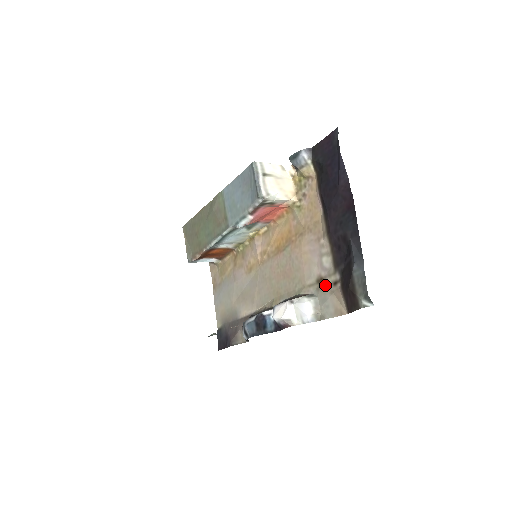
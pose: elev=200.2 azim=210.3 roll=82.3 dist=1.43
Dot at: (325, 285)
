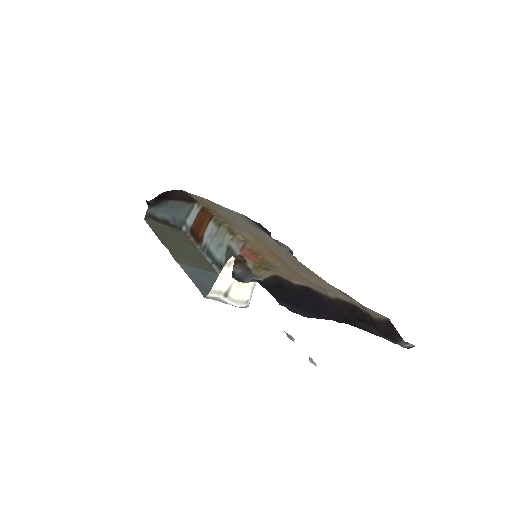
Dot at: (352, 299)
